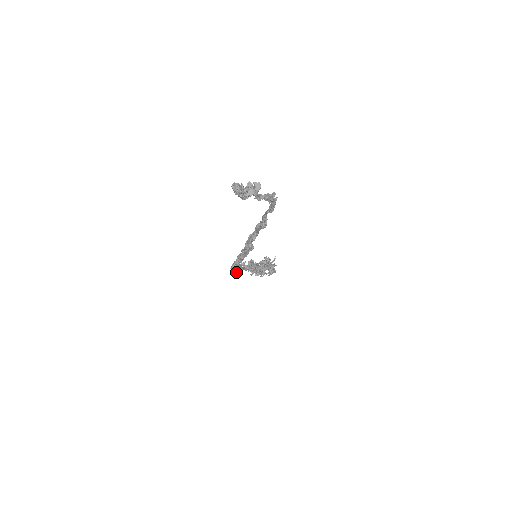
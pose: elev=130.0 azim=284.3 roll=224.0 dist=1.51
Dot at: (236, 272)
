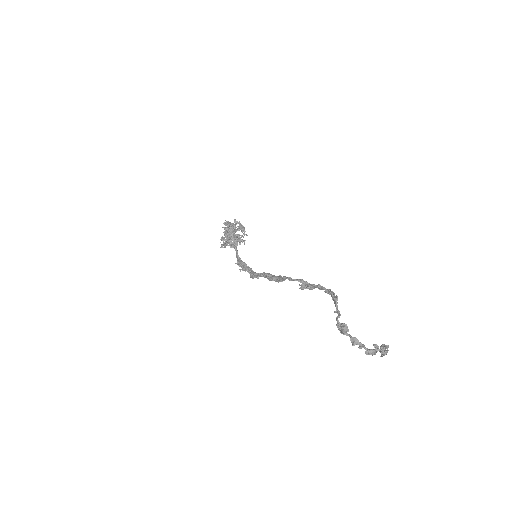
Dot at: occluded
